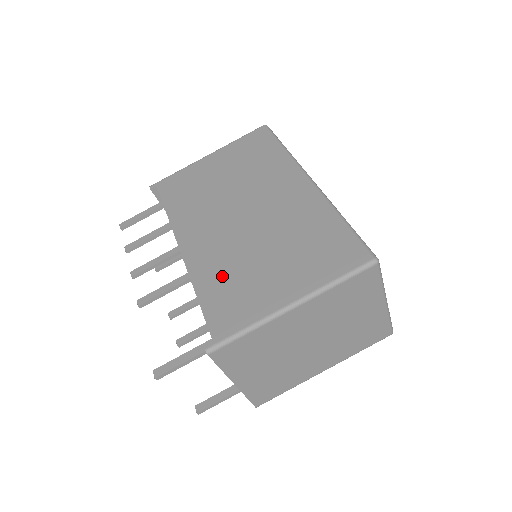
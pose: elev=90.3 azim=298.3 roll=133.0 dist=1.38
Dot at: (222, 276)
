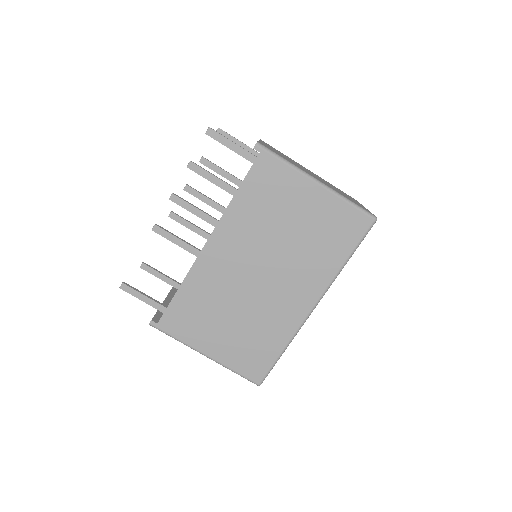
Dot at: (201, 298)
